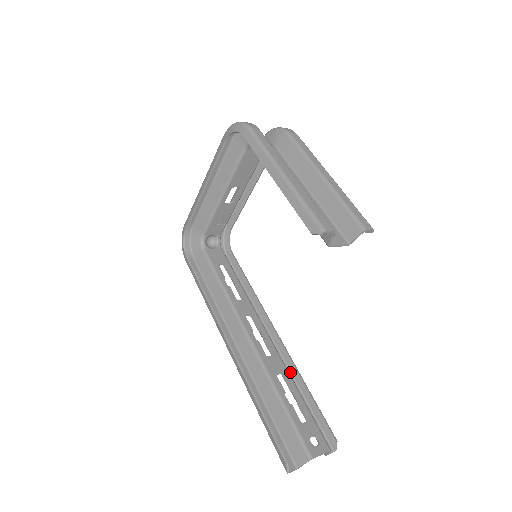
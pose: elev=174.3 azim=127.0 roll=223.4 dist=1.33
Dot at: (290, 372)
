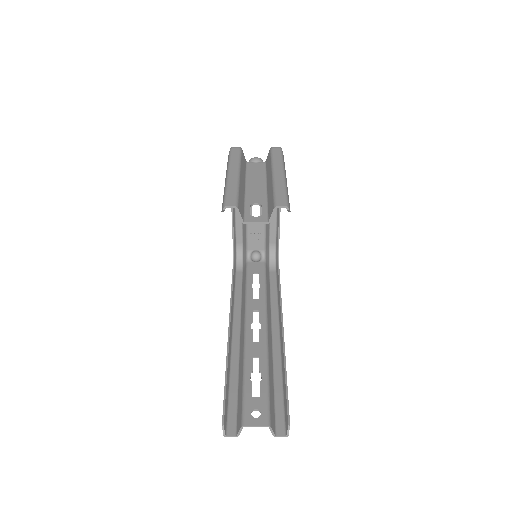
Dot at: (281, 363)
